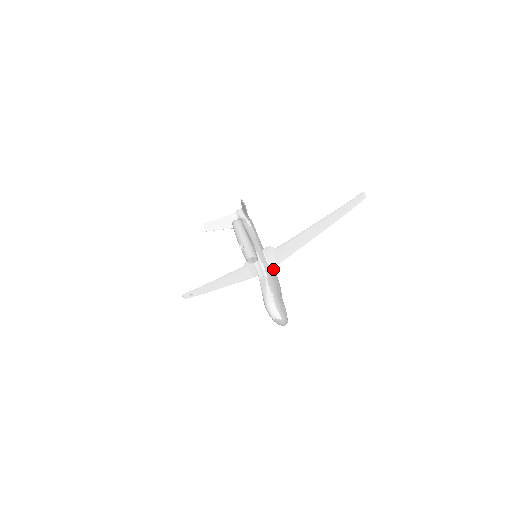
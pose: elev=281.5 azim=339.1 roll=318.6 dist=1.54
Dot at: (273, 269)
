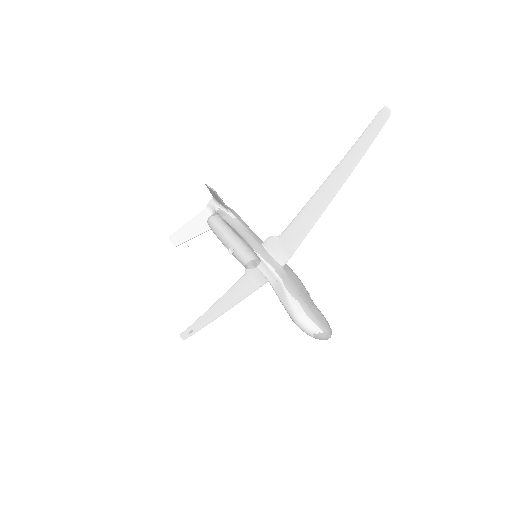
Dot at: (286, 265)
